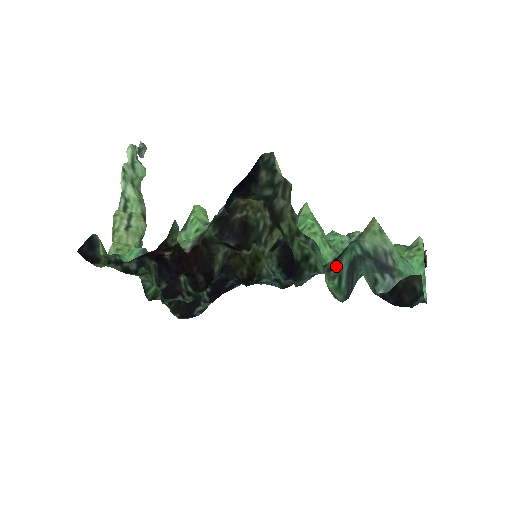
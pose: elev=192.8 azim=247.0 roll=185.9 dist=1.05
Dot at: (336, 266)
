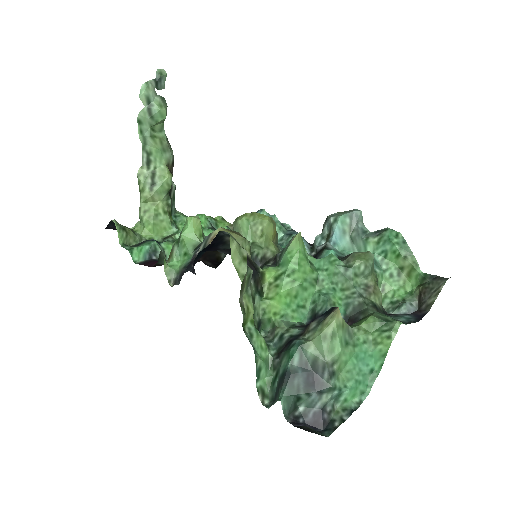
Dot at: (280, 357)
